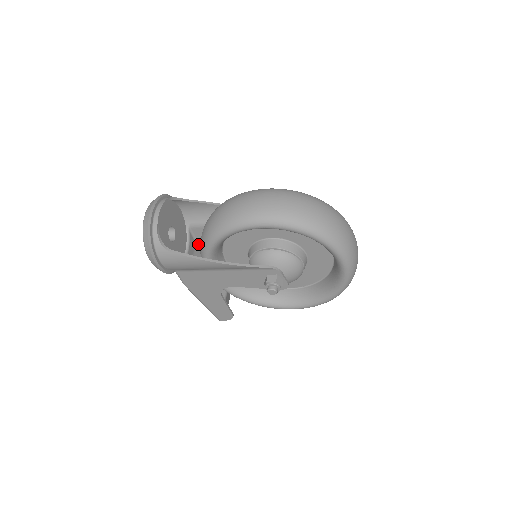
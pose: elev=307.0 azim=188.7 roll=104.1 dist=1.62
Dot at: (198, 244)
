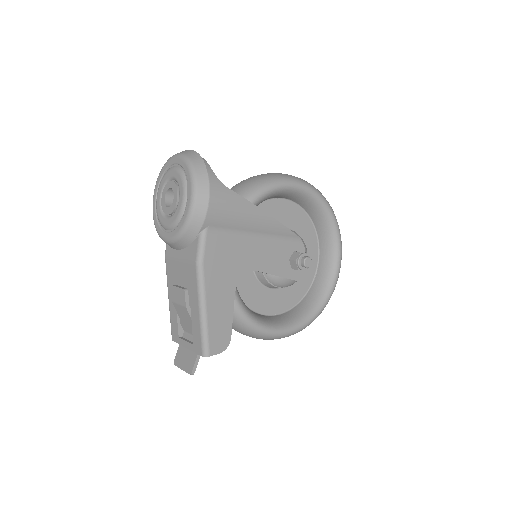
Dot at: occluded
